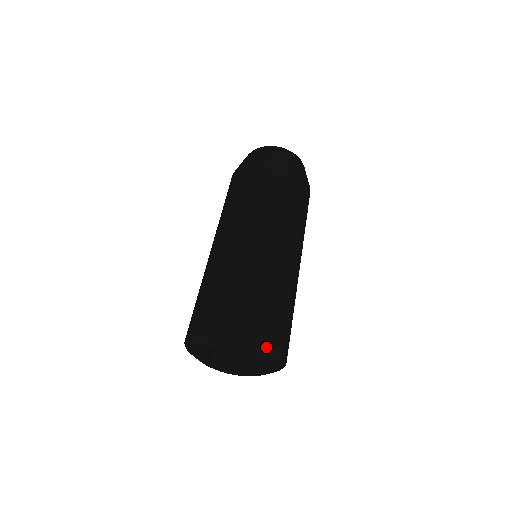
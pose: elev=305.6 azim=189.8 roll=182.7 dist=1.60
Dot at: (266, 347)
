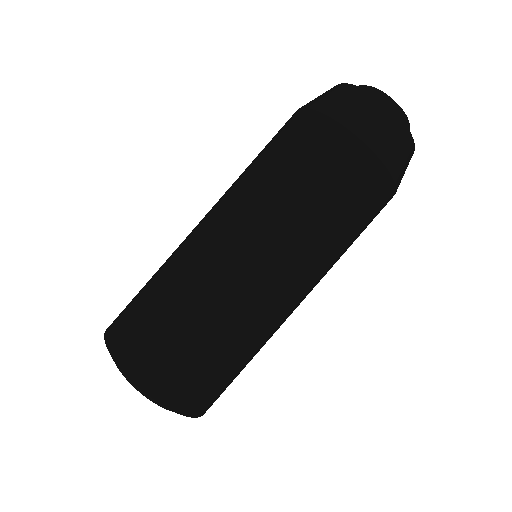
Dot at: occluded
